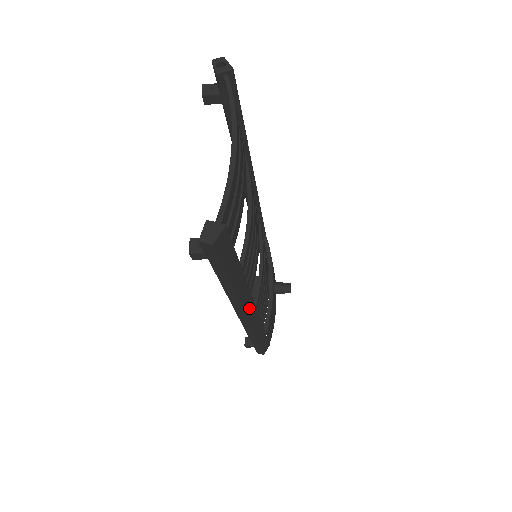
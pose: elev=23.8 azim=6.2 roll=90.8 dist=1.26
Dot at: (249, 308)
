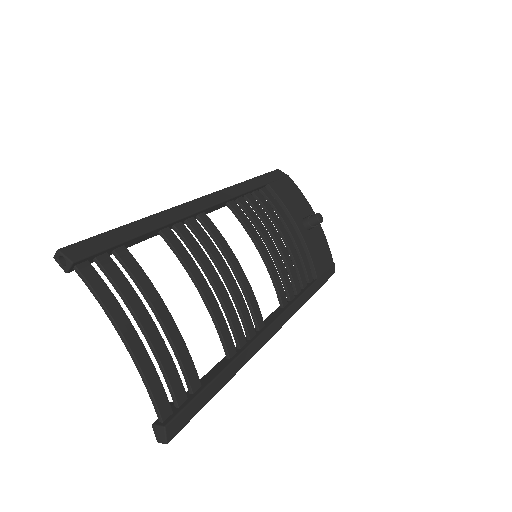
Dot at: (268, 335)
